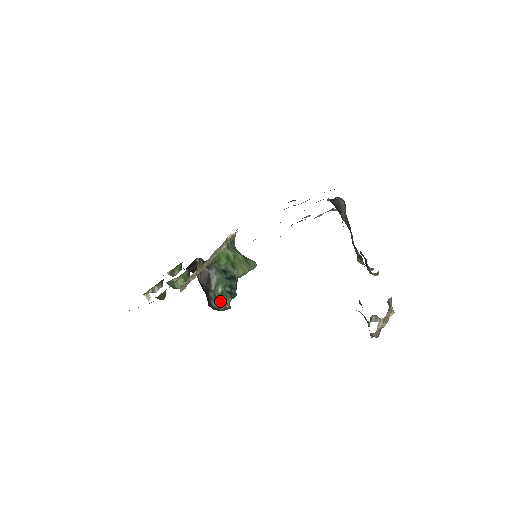
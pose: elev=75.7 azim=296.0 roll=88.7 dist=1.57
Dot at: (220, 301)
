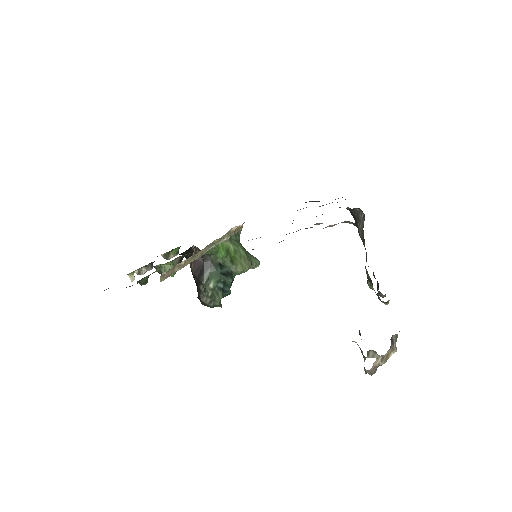
Dot at: (210, 297)
